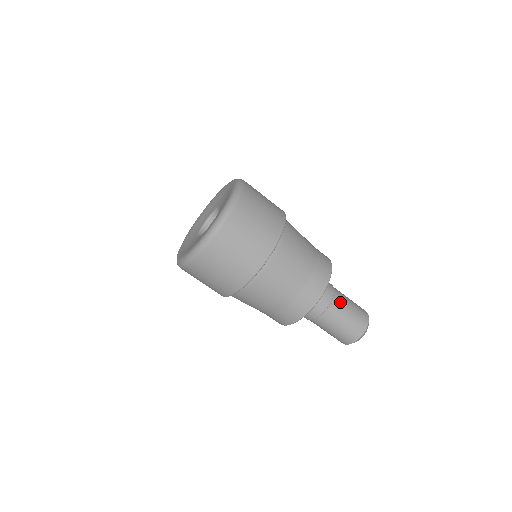
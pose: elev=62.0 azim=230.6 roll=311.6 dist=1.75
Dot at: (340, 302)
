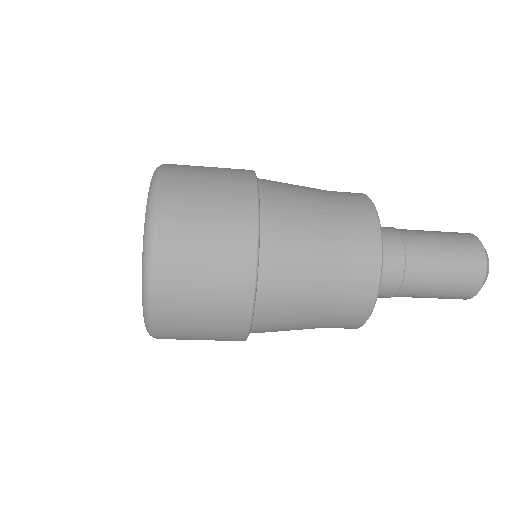
Dot at: (413, 292)
